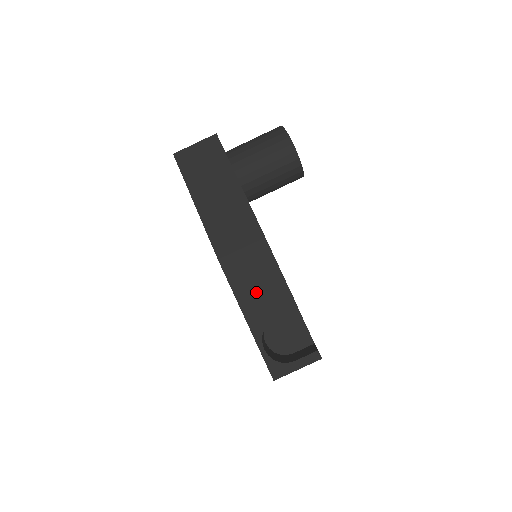
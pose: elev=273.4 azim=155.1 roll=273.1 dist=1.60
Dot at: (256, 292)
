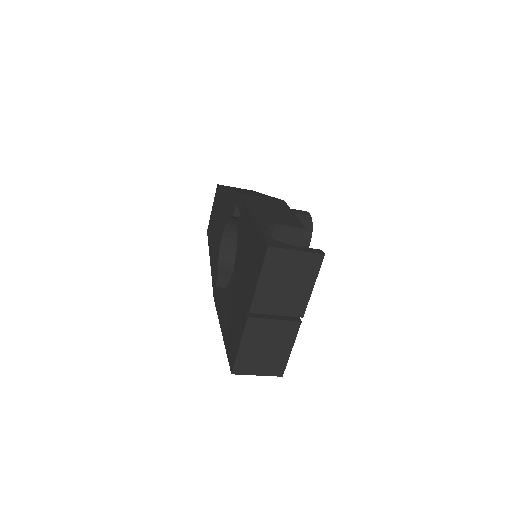
Dot at: (268, 211)
